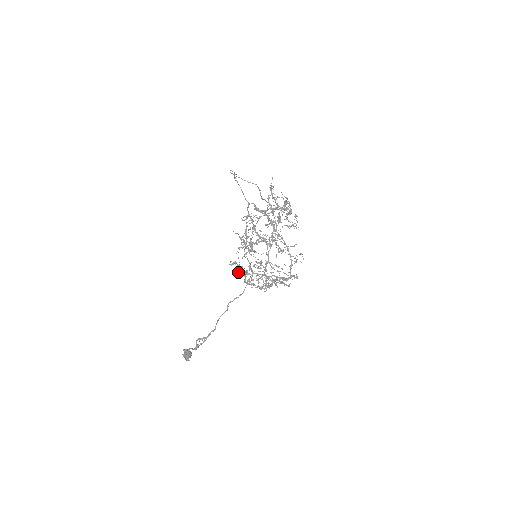
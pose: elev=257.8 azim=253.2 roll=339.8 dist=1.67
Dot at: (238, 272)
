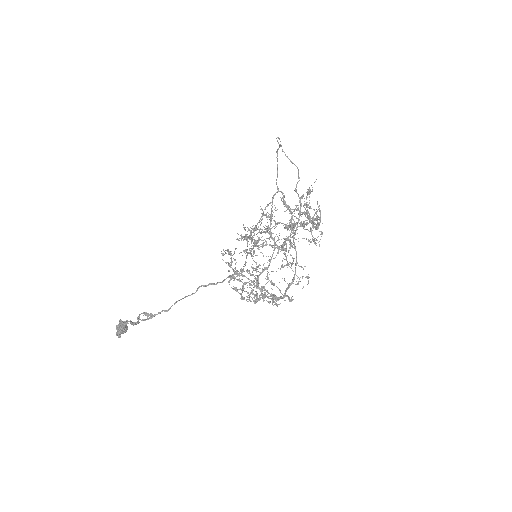
Dot at: occluded
